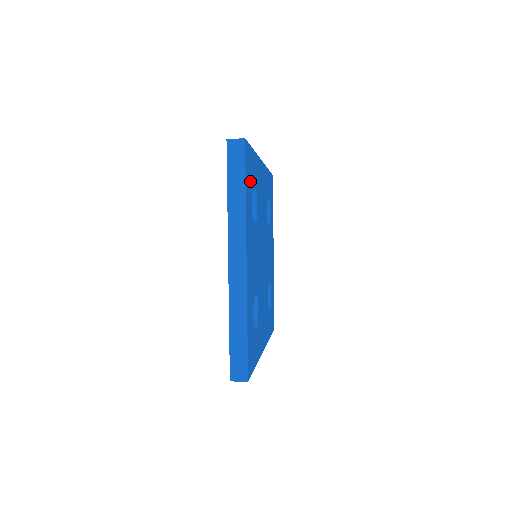
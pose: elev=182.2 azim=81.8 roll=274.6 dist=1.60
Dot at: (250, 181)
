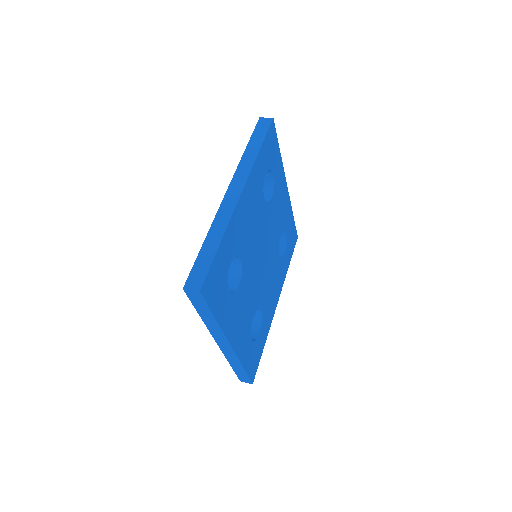
Dot at: (221, 285)
